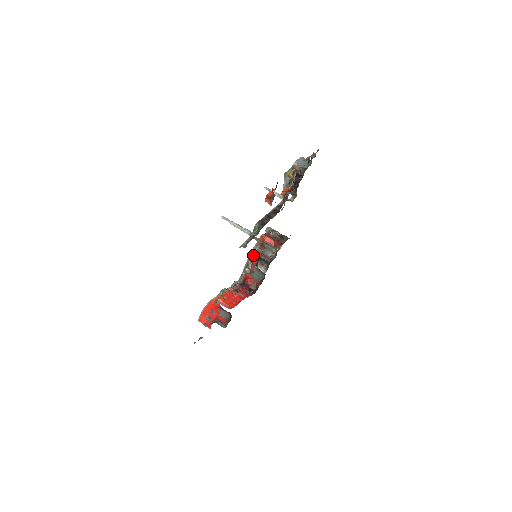
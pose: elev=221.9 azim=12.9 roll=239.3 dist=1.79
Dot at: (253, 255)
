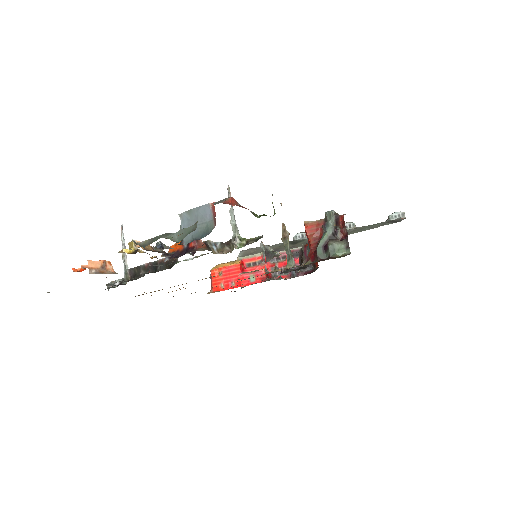
Dot at: occluded
